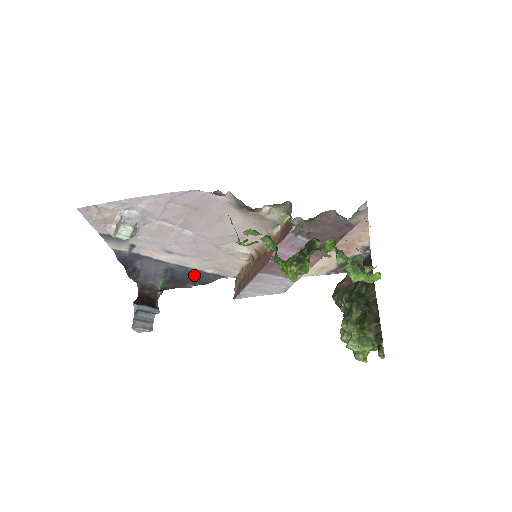
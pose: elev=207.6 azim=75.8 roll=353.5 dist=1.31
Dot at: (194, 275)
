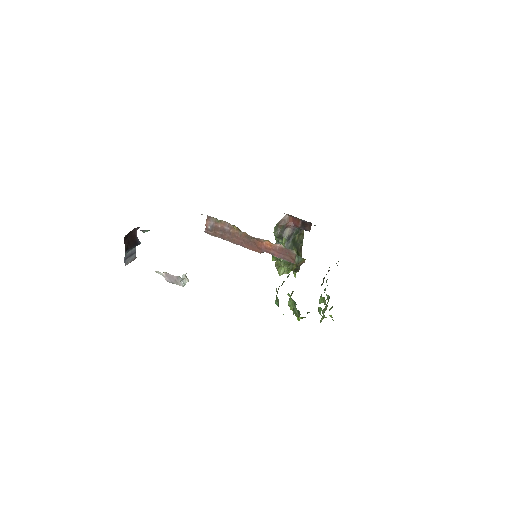
Dot at: occluded
